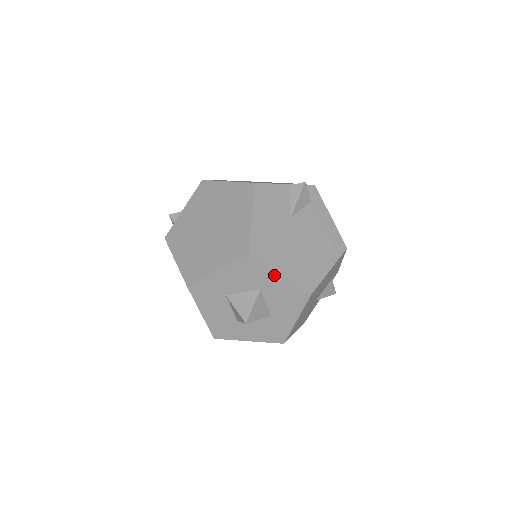
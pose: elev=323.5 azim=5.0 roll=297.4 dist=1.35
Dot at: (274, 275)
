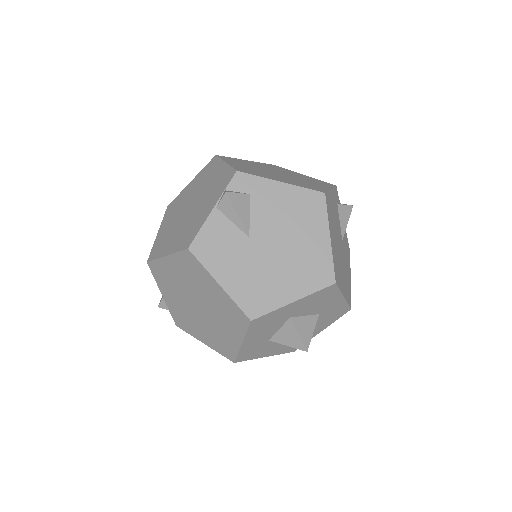
Dot at: (289, 306)
